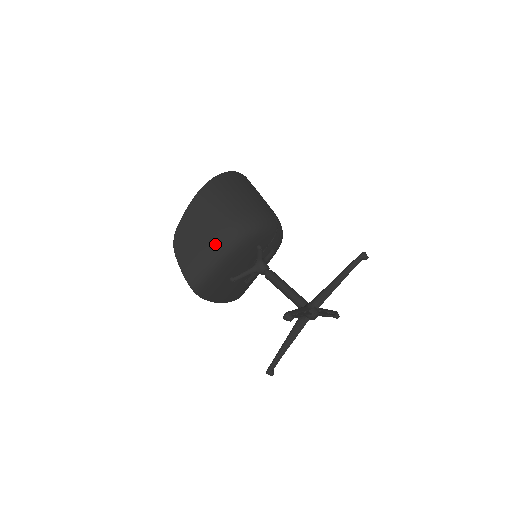
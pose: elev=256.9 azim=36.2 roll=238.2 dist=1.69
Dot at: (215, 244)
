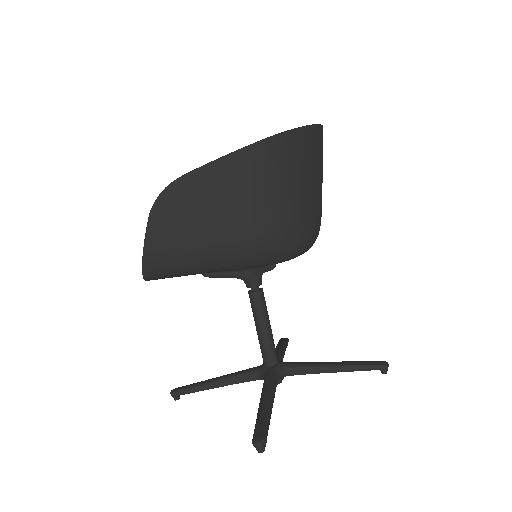
Dot at: (222, 246)
